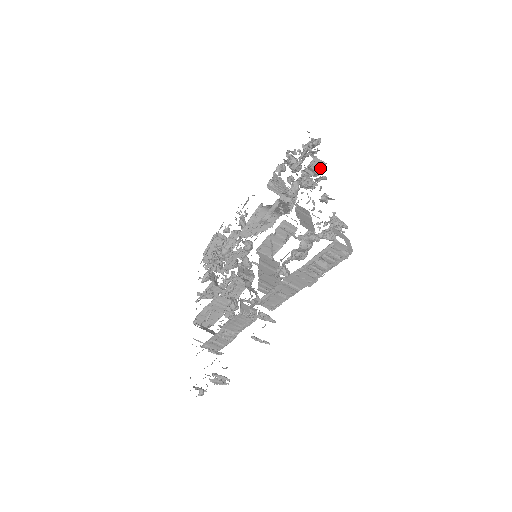
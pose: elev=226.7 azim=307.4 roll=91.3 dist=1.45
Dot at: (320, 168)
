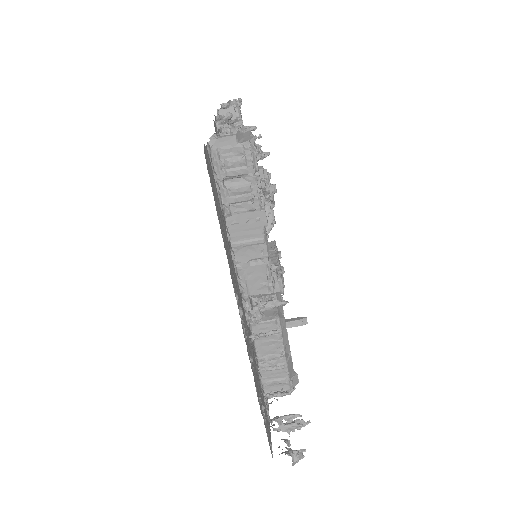
Dot at: (235, 116)
